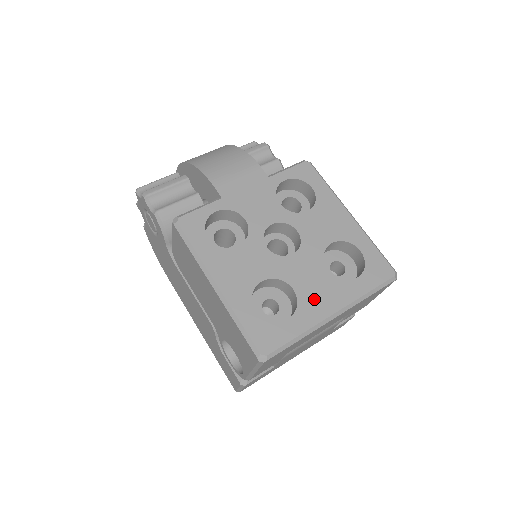
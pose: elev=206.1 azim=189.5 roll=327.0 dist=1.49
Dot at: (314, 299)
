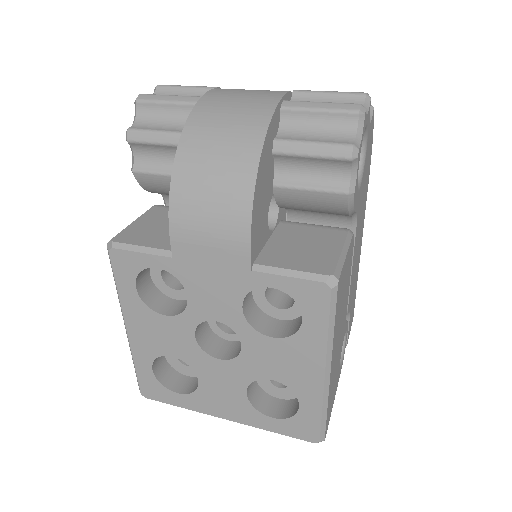
Dot at: (213, 400)
